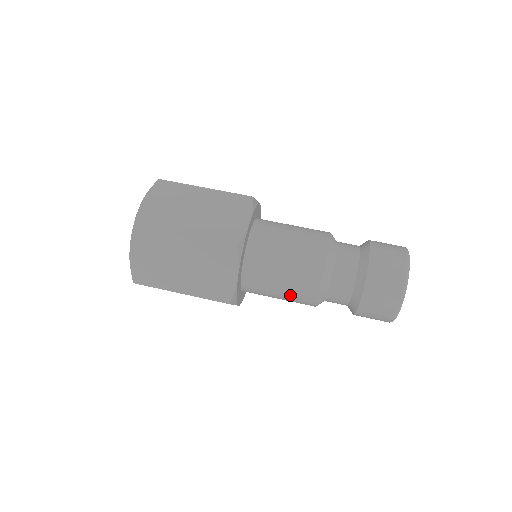
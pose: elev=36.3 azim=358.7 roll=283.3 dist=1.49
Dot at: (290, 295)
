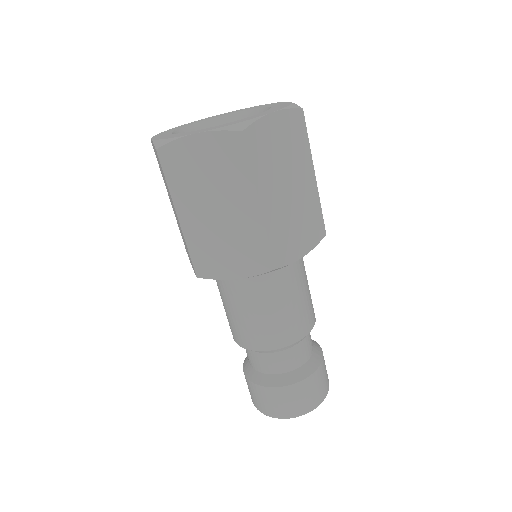
Dot at: (237, 322)
